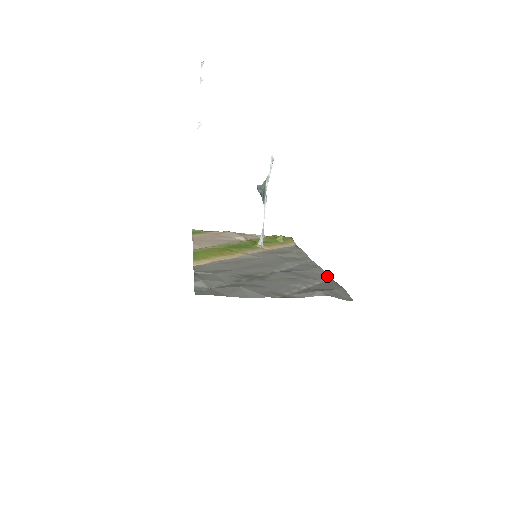
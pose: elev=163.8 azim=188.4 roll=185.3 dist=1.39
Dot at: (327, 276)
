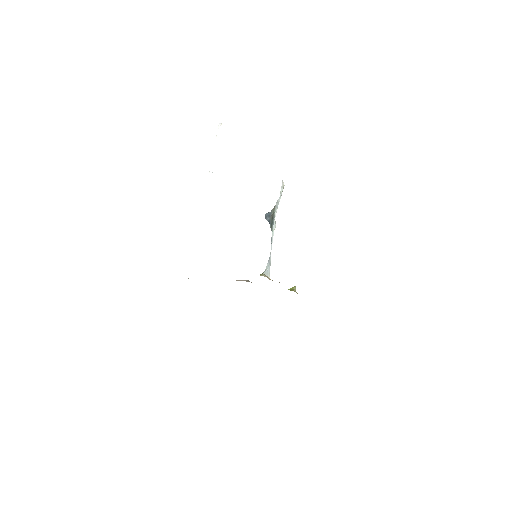
Dot at: occluded
